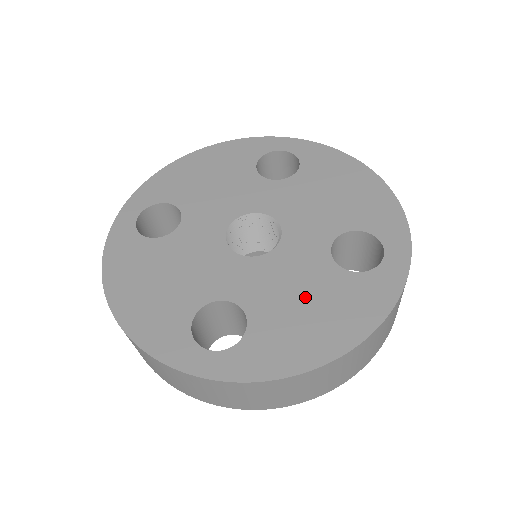
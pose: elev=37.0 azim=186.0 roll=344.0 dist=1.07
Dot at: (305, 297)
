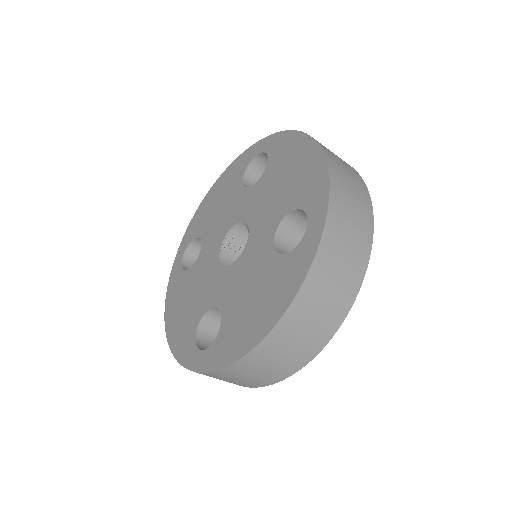
Dot at: (253, 289)
